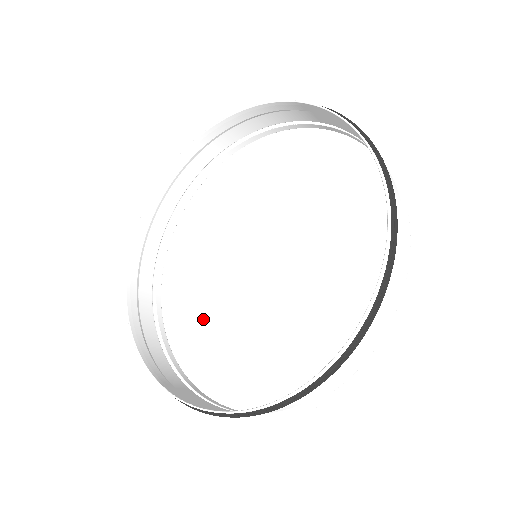
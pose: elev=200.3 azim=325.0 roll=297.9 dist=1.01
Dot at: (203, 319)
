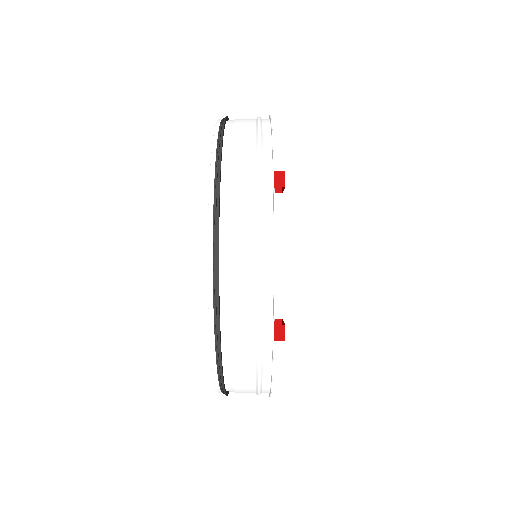
Dot at: occluded
